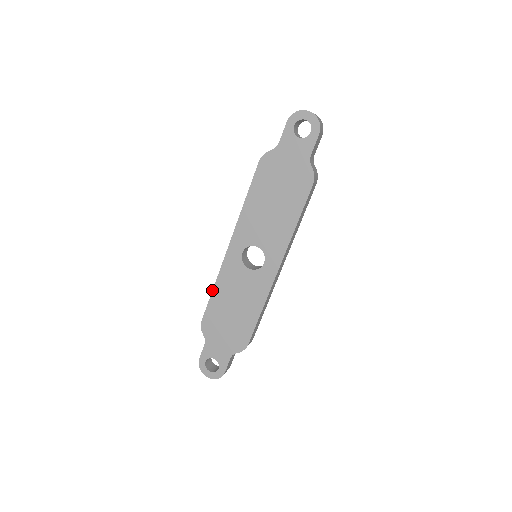
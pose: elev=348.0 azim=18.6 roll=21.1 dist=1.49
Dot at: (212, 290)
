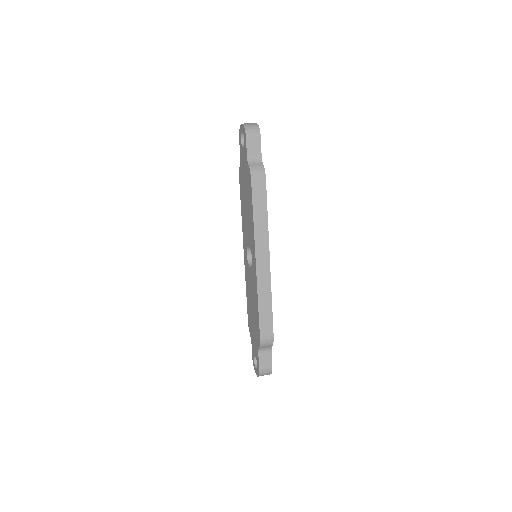
Dot at: (246, 293)
